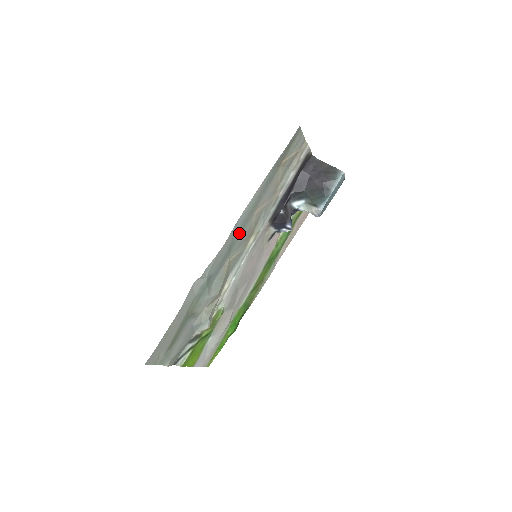
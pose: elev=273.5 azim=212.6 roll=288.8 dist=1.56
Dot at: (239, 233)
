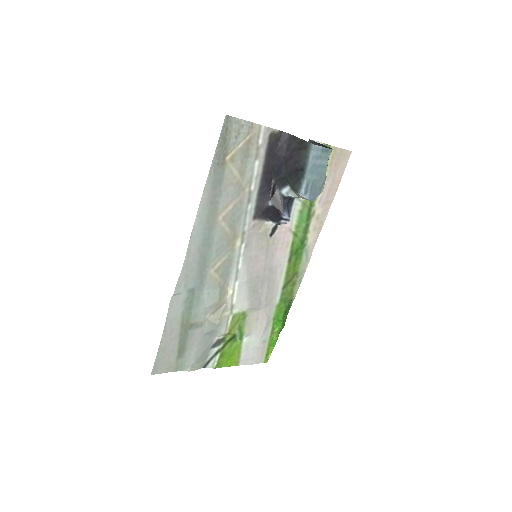
Dot at: (207, 243)
